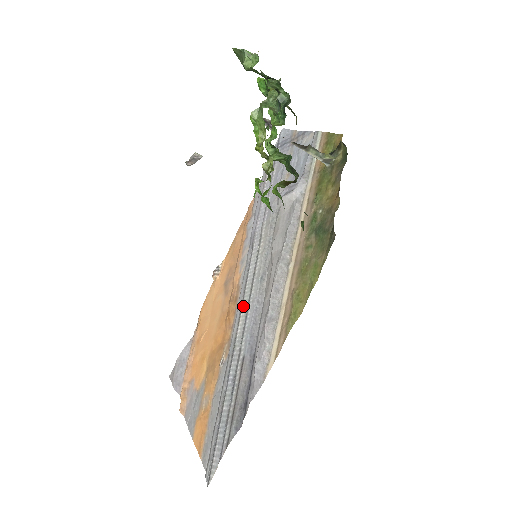
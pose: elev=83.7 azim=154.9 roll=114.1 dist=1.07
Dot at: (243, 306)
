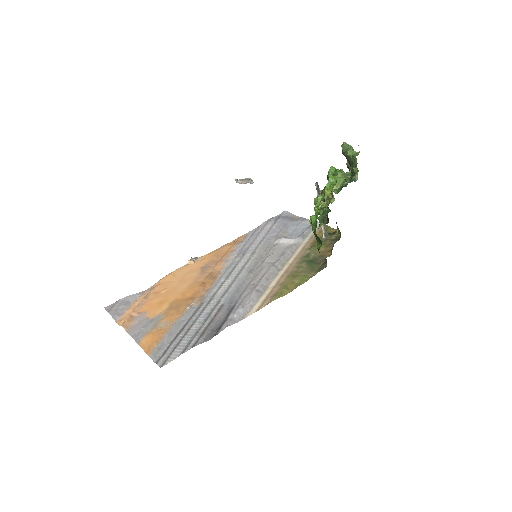
Dot at: (227, 280)
